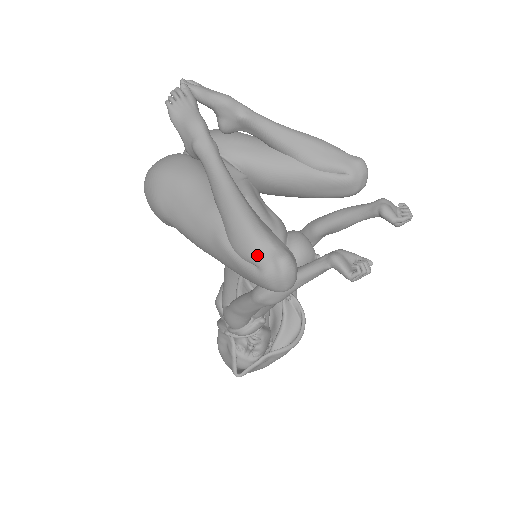
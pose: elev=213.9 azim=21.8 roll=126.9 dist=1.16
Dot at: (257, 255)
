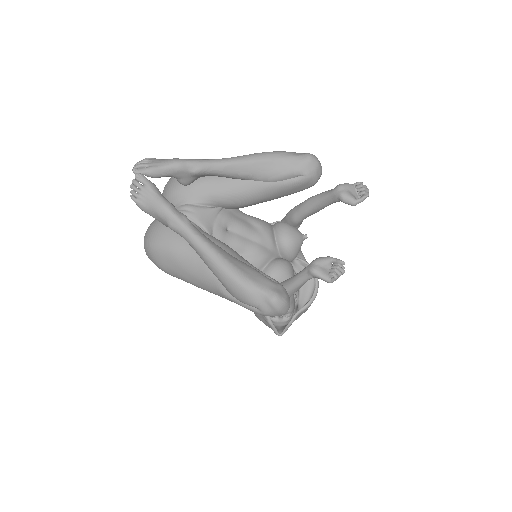
Dot at: (254, 302)
